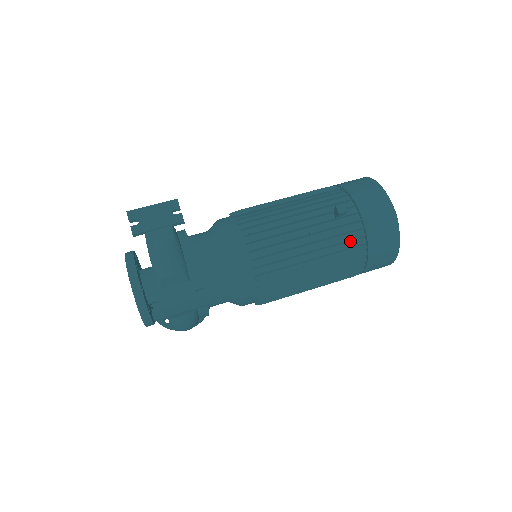
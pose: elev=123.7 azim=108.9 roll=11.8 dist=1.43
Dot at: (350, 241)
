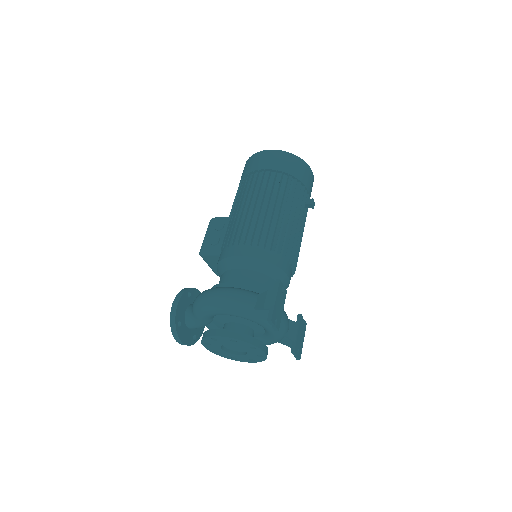
Dot at: occluded
